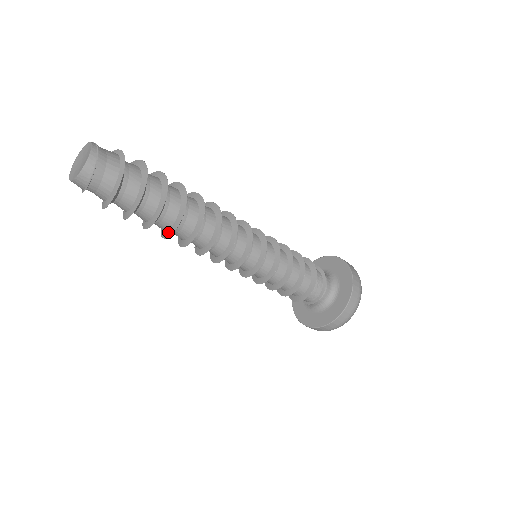
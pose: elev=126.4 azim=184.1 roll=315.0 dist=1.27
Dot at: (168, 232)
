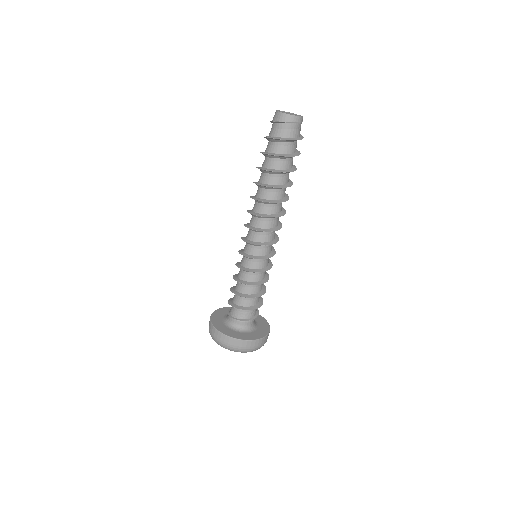
Dot at: (267, 185)
